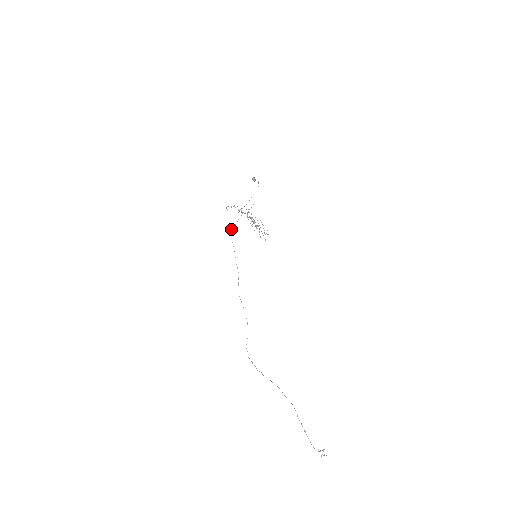
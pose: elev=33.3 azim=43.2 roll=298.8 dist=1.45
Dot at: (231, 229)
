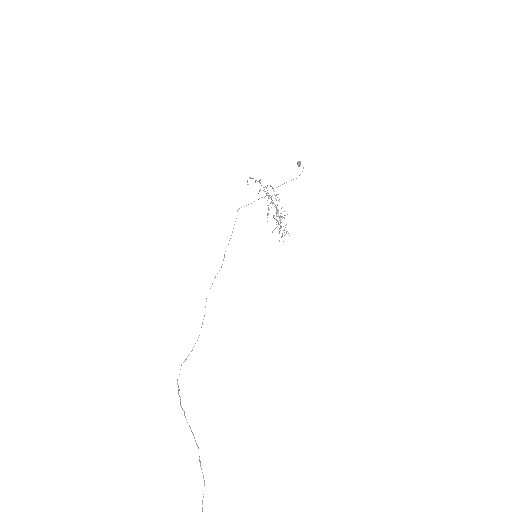
Dot at: (241, 207)
